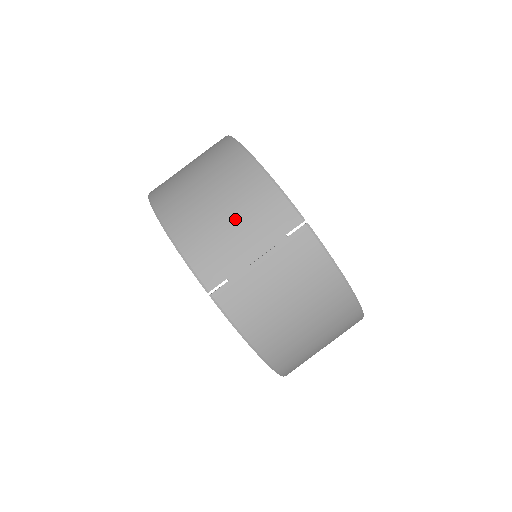
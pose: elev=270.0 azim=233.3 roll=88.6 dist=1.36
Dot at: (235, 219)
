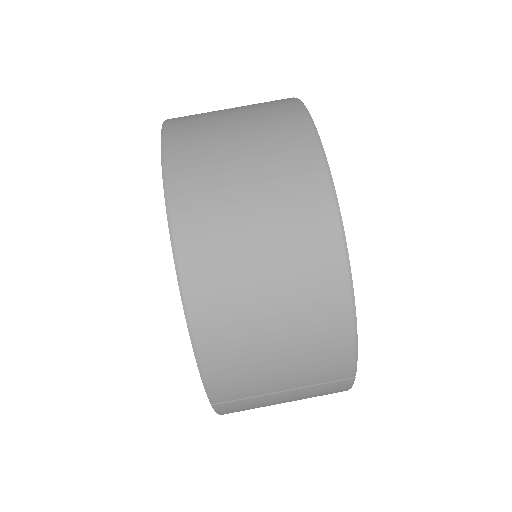
Dot at: (286, 358)
